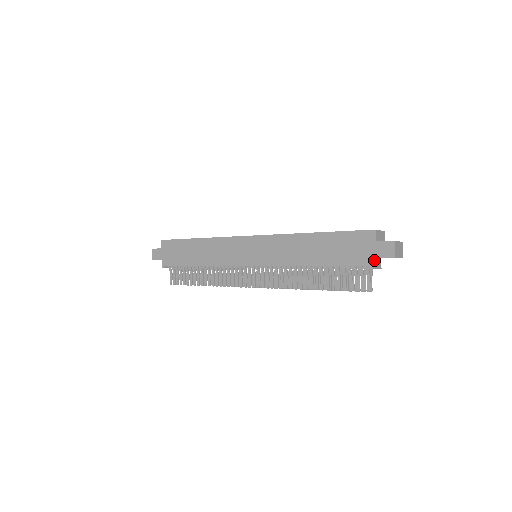
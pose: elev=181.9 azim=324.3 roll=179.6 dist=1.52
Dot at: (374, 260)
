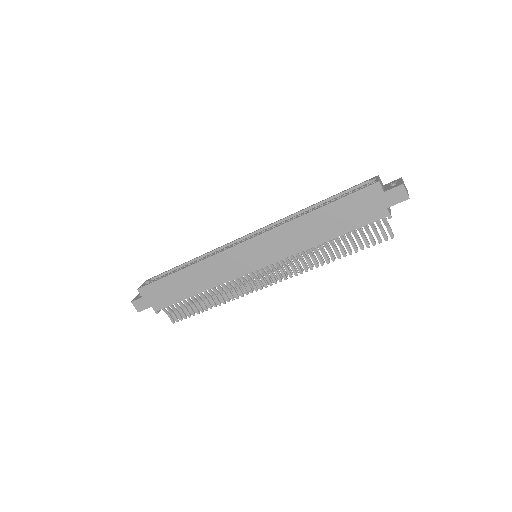
Dot at: (388, 209)
